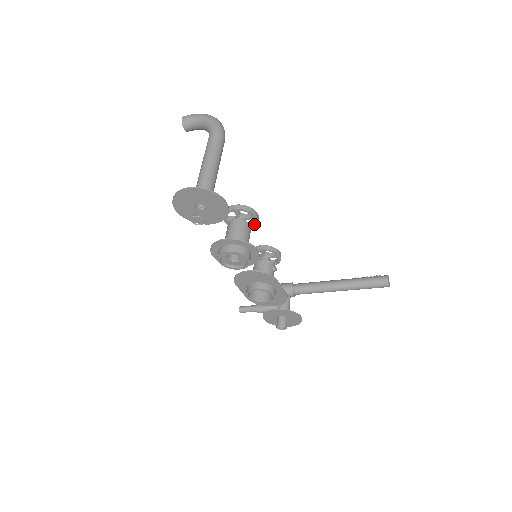
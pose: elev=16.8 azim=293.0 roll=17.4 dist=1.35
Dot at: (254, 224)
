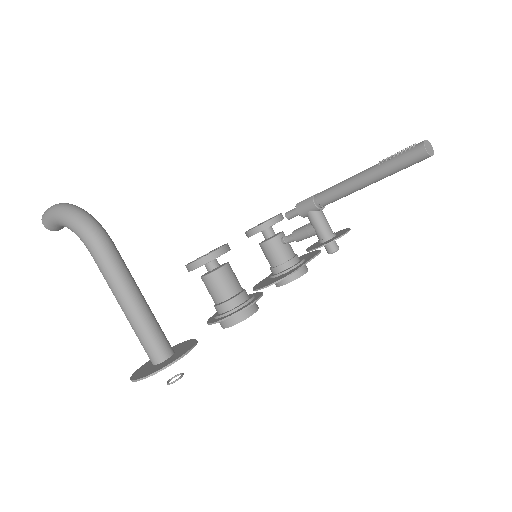
Dot at: occluded
